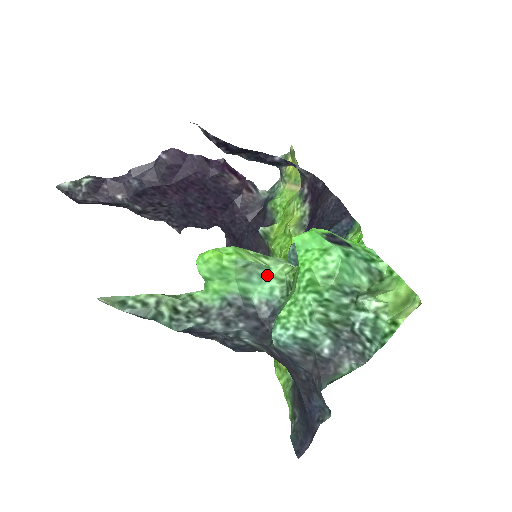
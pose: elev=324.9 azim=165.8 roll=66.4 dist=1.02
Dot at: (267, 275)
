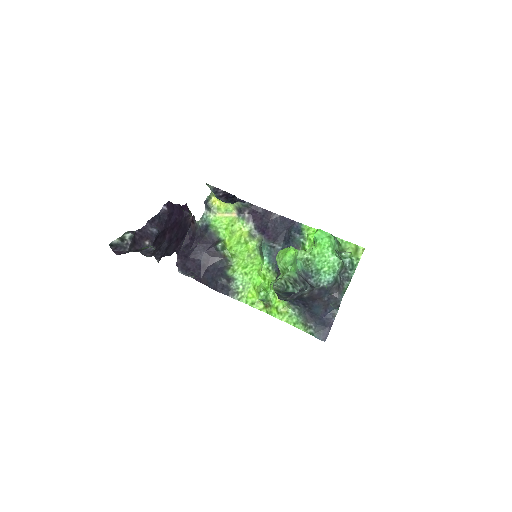
Dot at: (297, 258)
